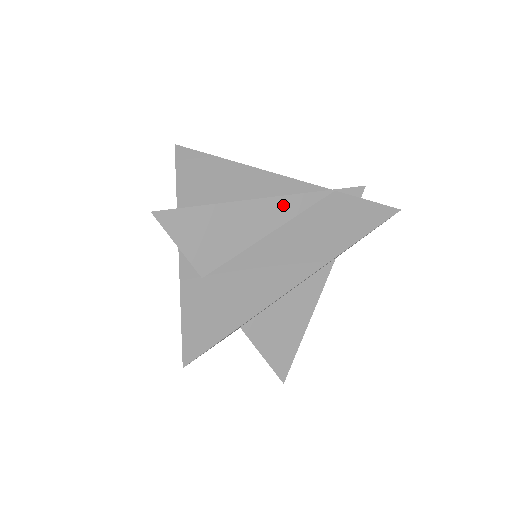
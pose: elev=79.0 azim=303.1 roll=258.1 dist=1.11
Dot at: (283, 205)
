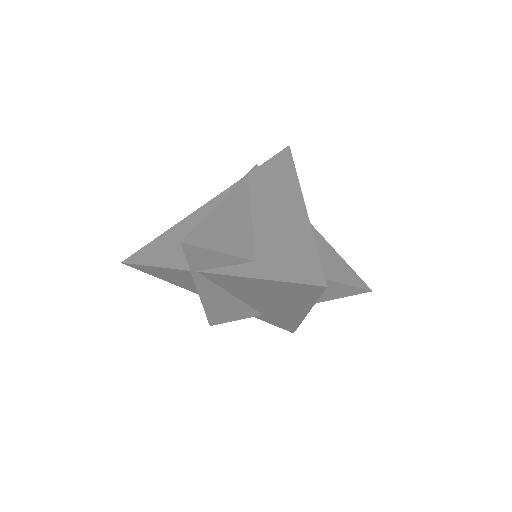
Dot at: (237, 195)
